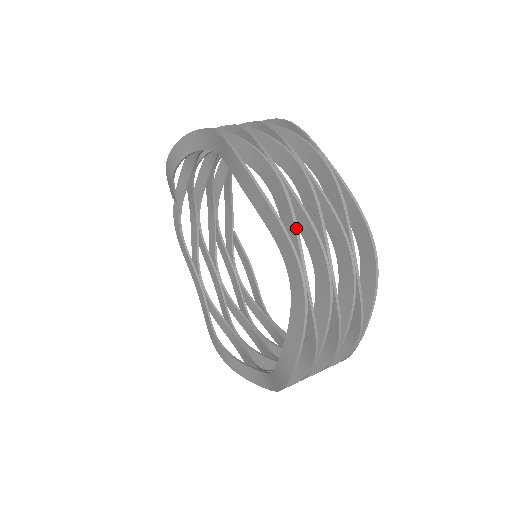
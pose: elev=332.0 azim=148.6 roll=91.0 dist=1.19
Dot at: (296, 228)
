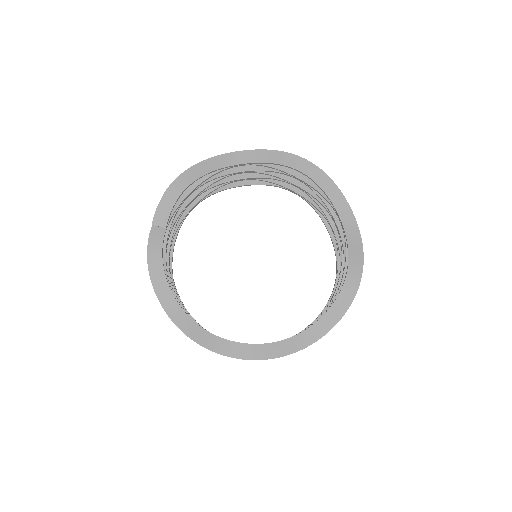
Dot at: occluded
